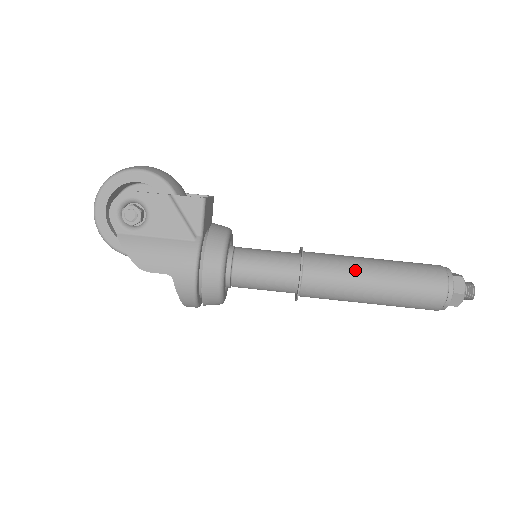
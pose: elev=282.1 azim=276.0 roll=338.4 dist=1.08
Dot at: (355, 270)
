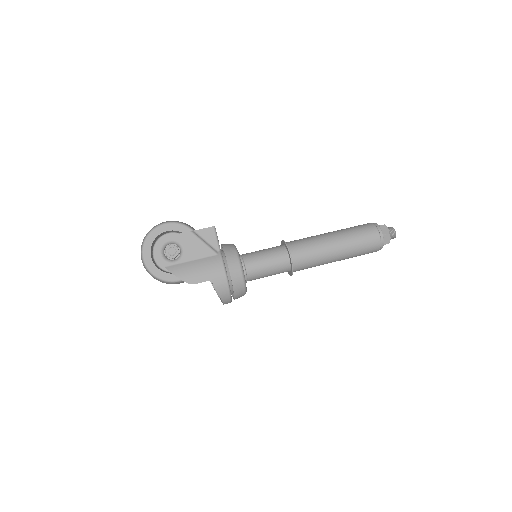
Dot at: (321, 241)
